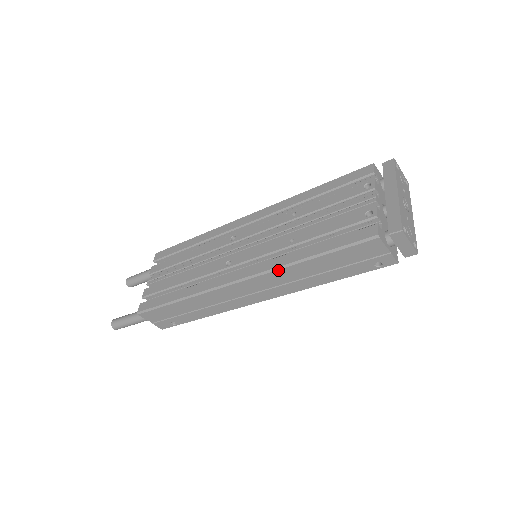
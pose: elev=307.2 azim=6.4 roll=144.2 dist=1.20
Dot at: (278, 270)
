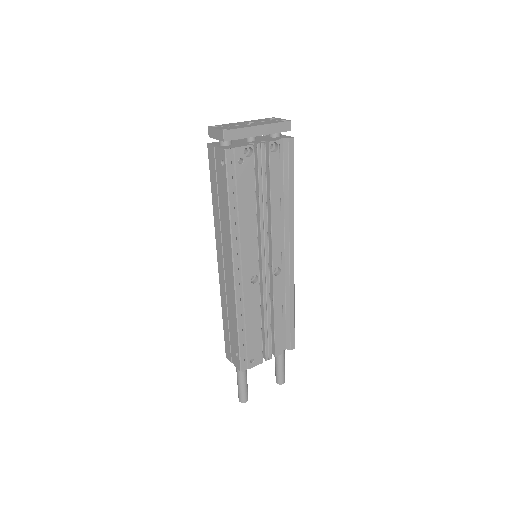
Dot at: (215, 227)
